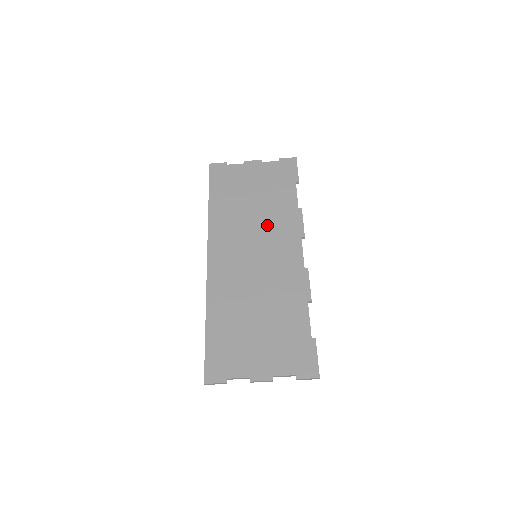
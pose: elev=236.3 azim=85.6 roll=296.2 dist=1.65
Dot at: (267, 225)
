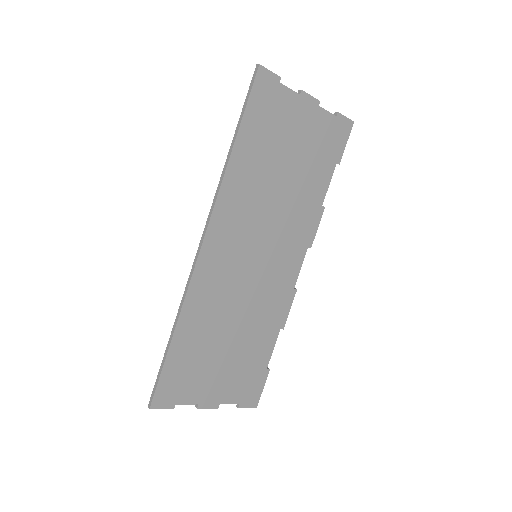
Dot at: (285, 217)
